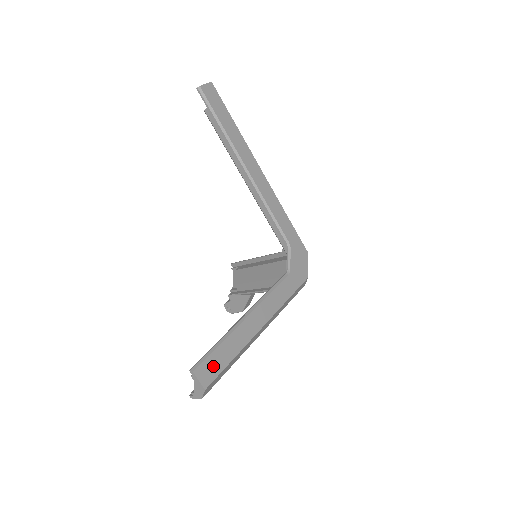
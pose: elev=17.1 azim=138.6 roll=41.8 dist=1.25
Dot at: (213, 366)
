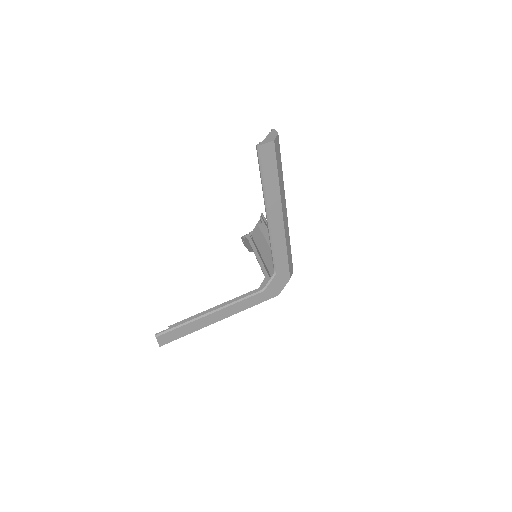
Dot at: (171, 336)
